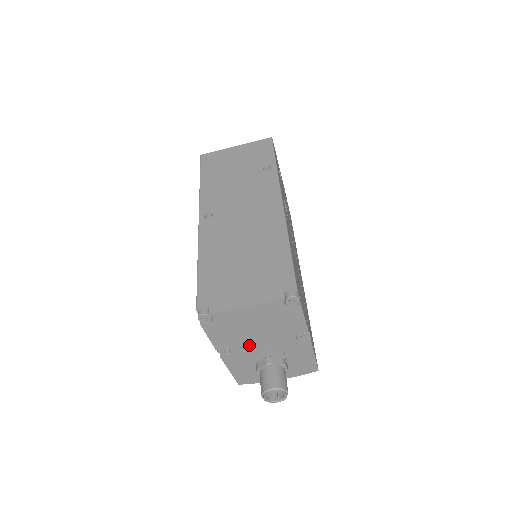
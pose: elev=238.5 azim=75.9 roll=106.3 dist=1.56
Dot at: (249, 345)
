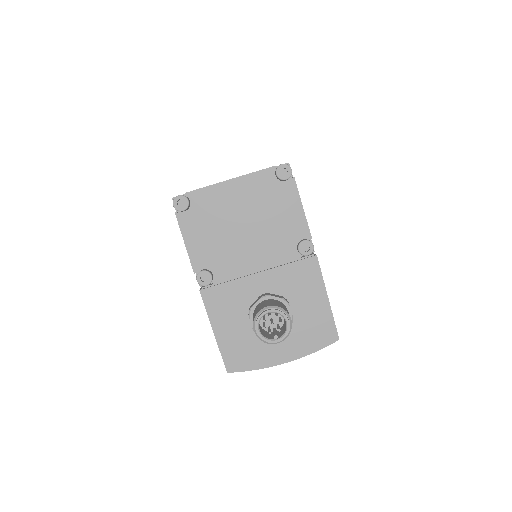
Dot at: (237, 264)
